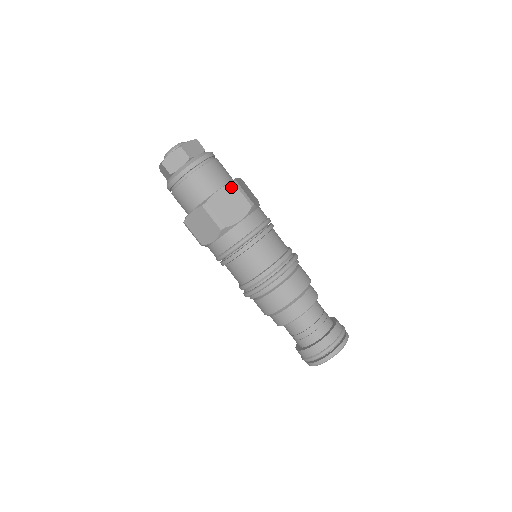
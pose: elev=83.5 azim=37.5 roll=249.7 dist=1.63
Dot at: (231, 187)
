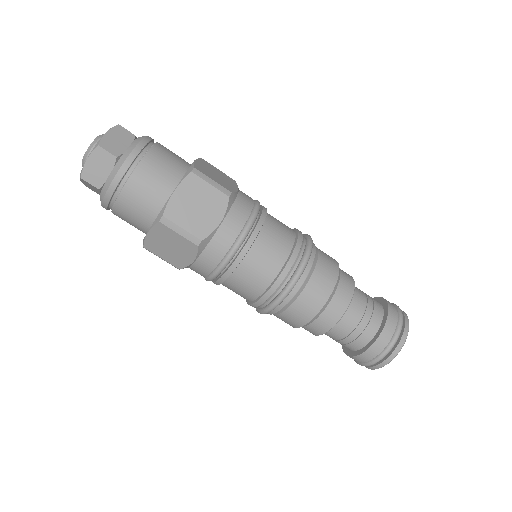
Dot at: (190, 180)
